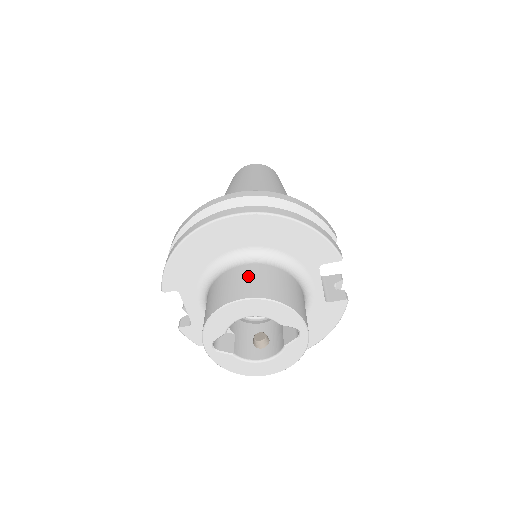
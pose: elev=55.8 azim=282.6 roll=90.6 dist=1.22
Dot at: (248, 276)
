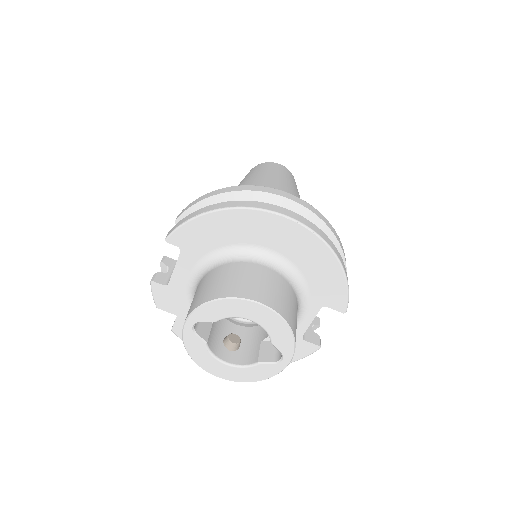
Dot at: (268, 281)
